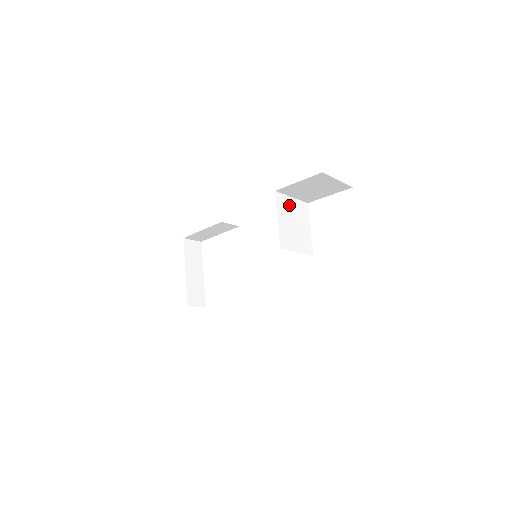
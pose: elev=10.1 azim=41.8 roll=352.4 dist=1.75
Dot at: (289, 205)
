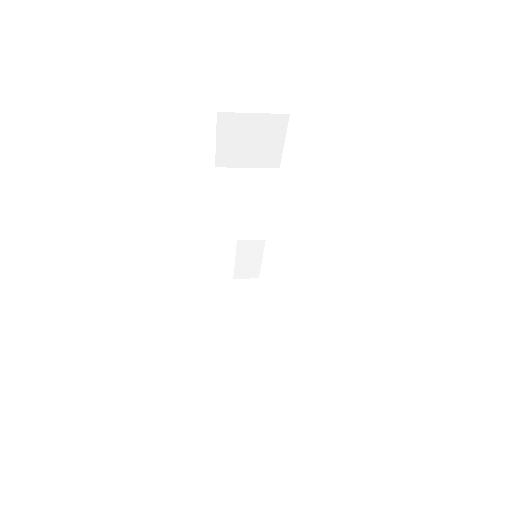
Dot at: (241, 176)
